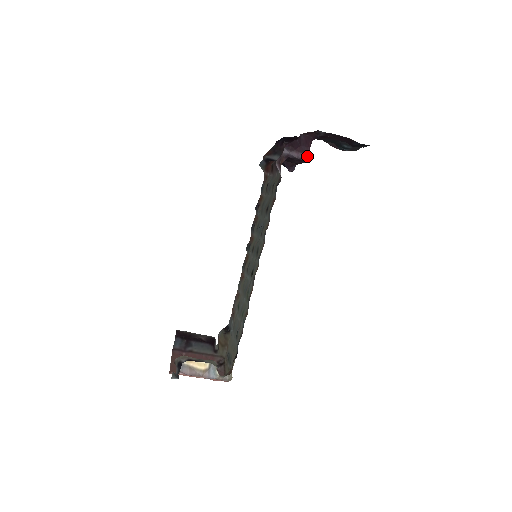
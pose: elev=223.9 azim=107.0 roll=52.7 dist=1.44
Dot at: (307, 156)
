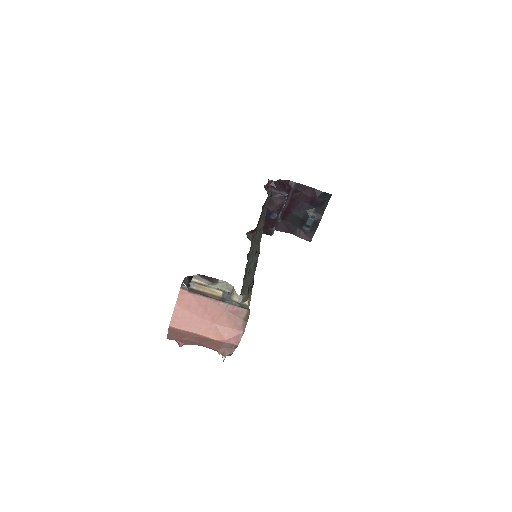
Dot at: (286, 194)
